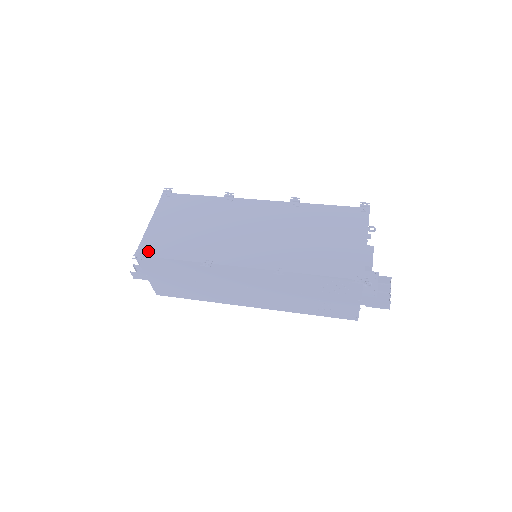
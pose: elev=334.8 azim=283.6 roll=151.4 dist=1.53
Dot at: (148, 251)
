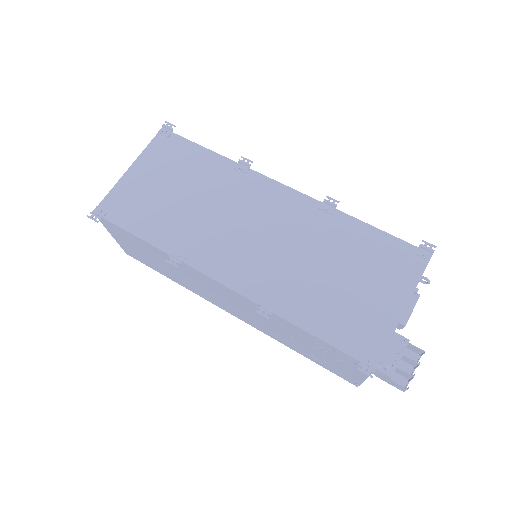
Dot at: (111, 212)
